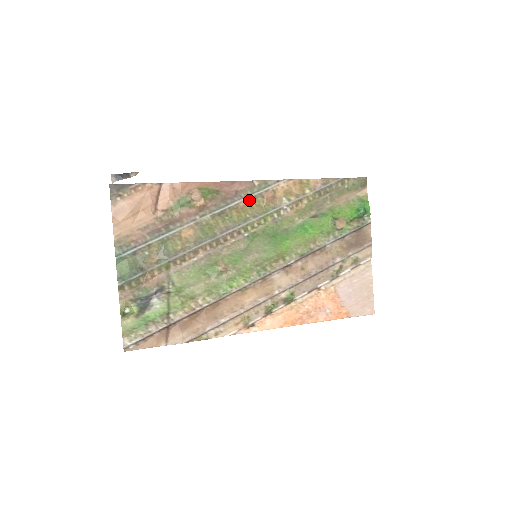
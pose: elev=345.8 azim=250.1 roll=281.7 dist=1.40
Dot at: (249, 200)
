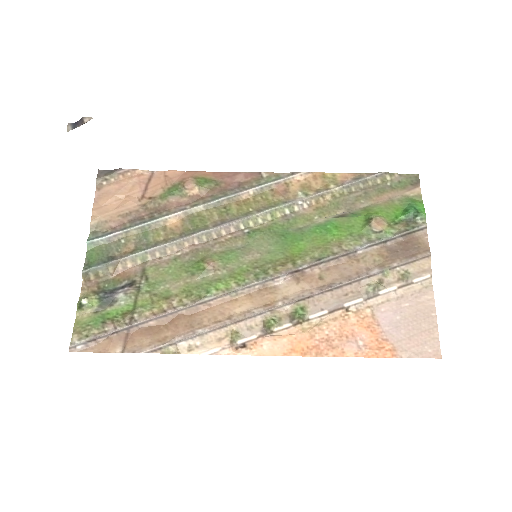
Dot at: (254, 192)
